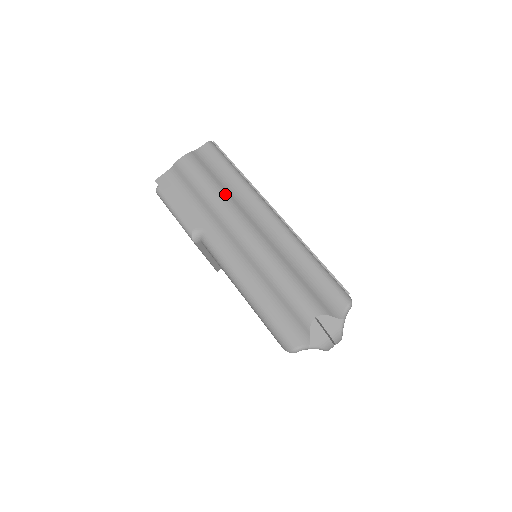
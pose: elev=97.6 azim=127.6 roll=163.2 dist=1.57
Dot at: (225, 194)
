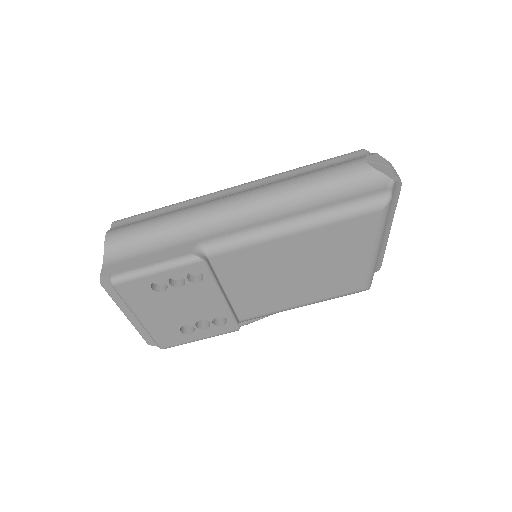
Dot at: (181, 209)
